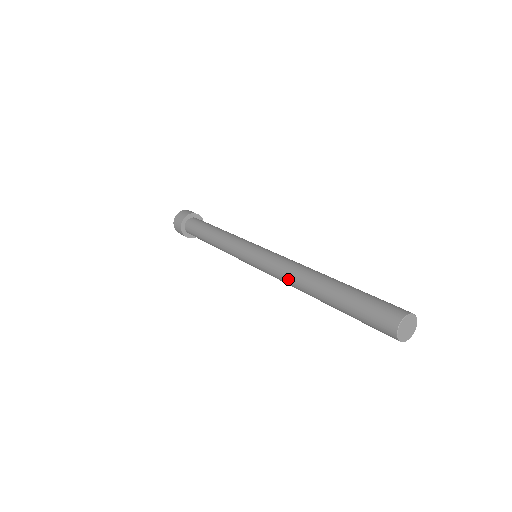
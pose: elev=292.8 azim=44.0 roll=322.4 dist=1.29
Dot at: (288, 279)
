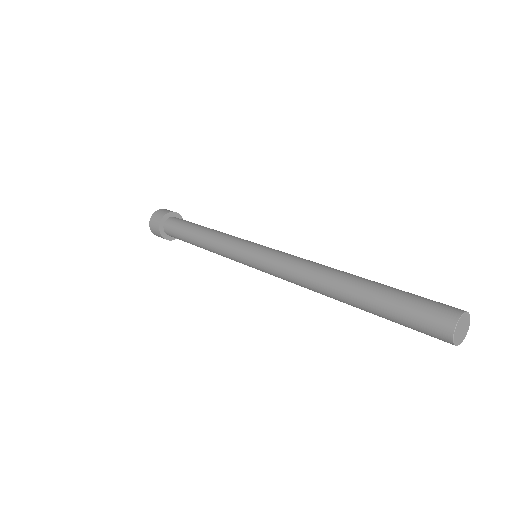
Dot at: (304, 272)
